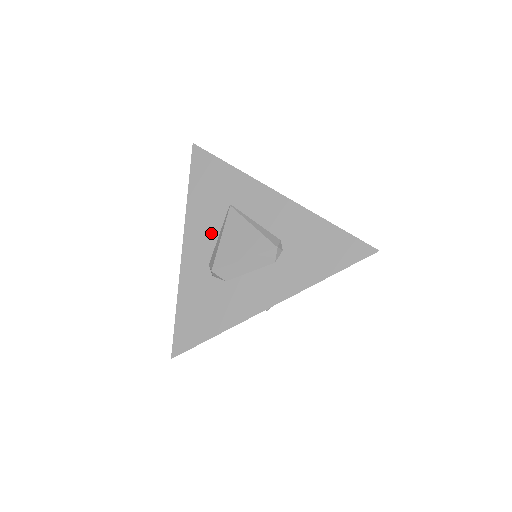
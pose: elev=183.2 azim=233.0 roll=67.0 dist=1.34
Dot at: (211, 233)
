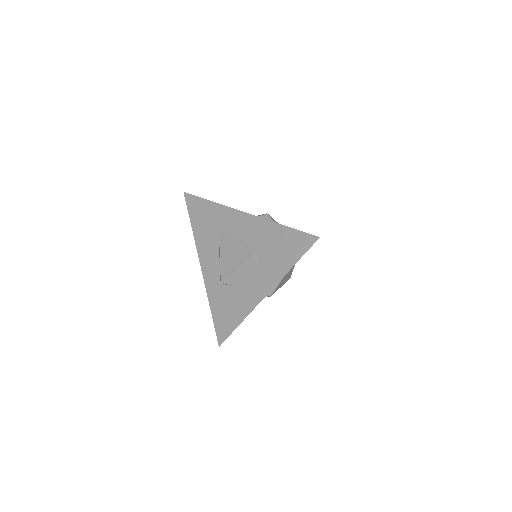
Dot at: (214, 254)
